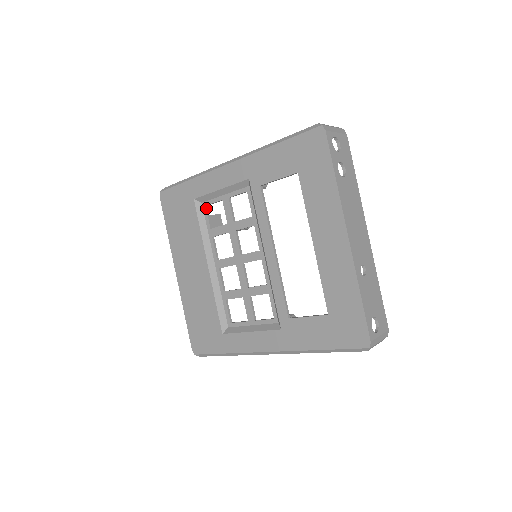
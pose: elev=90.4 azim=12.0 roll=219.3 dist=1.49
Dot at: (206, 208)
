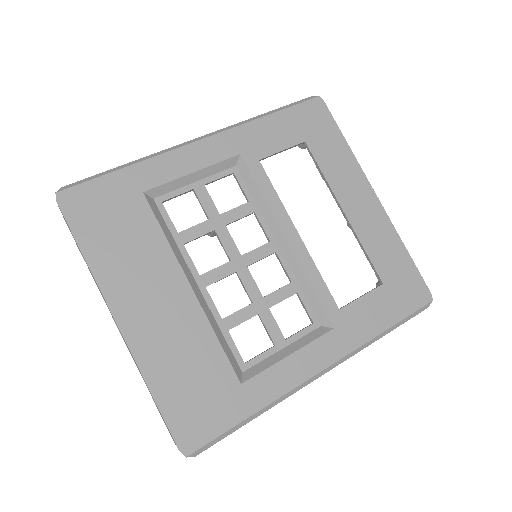
Dot at: (163, 205)
